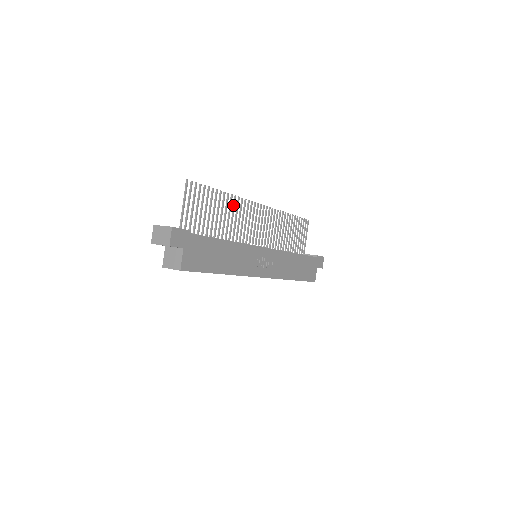
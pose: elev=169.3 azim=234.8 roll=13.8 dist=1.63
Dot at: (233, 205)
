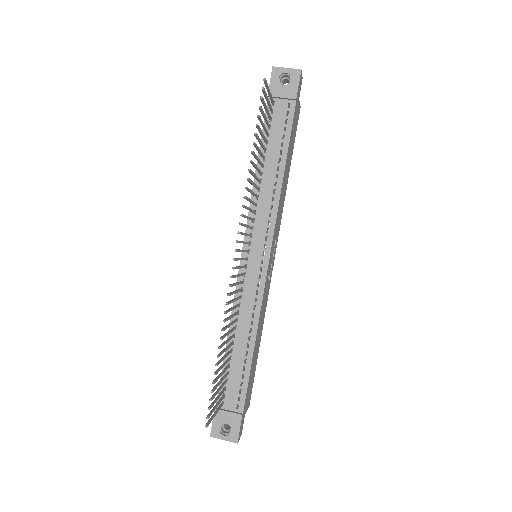
Dot at: occluded
